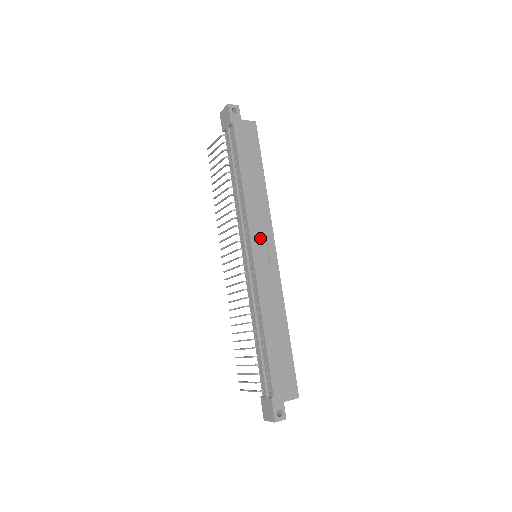
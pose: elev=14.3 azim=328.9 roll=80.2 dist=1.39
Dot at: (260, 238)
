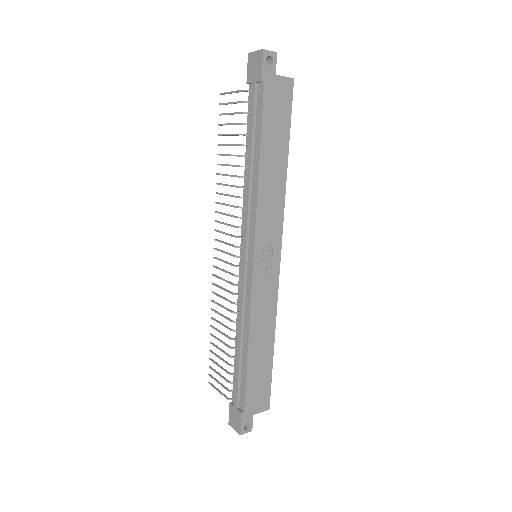
Dot at: (266, 240)
